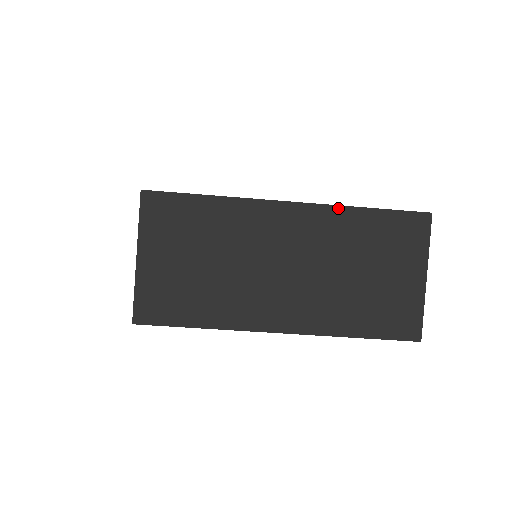
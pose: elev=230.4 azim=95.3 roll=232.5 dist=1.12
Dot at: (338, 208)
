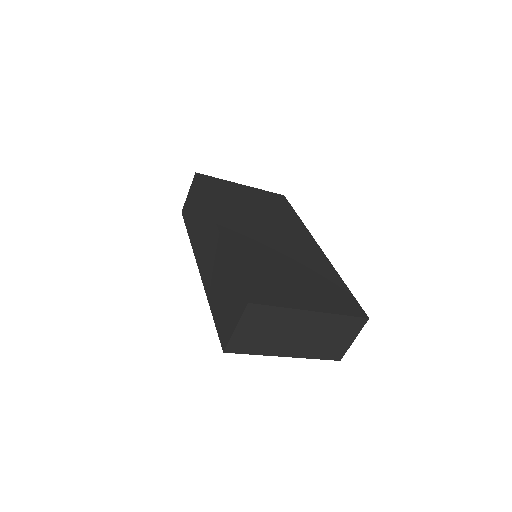
Dot at: (332, 315)
